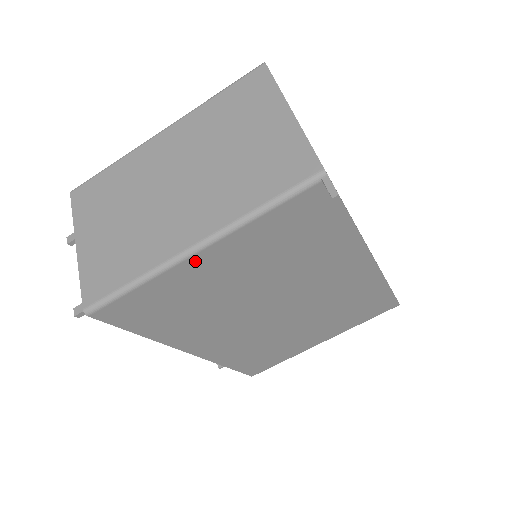
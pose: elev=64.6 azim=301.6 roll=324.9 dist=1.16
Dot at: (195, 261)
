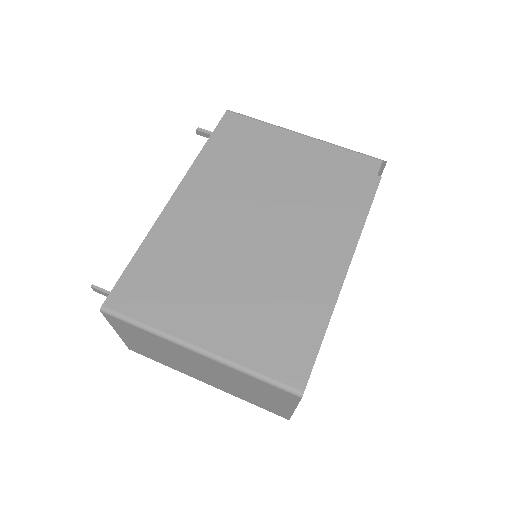
Dot at: (295, 138)
